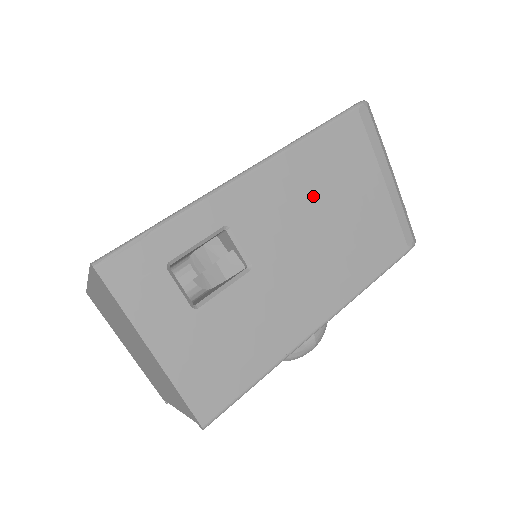
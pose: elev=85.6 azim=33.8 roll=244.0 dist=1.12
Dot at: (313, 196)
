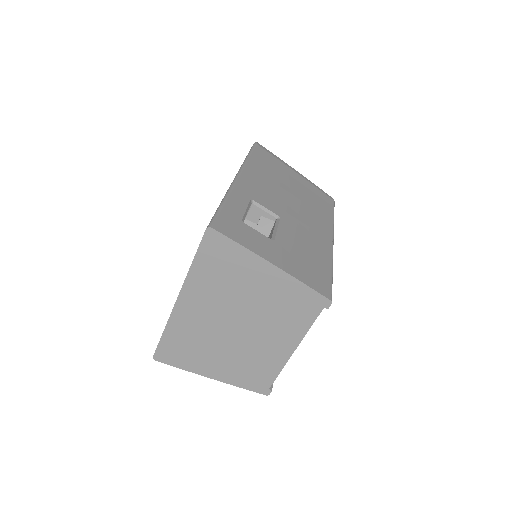
Dot at: (274, 182)
